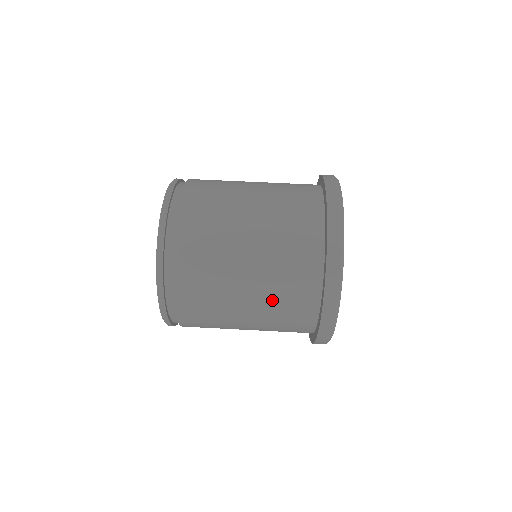
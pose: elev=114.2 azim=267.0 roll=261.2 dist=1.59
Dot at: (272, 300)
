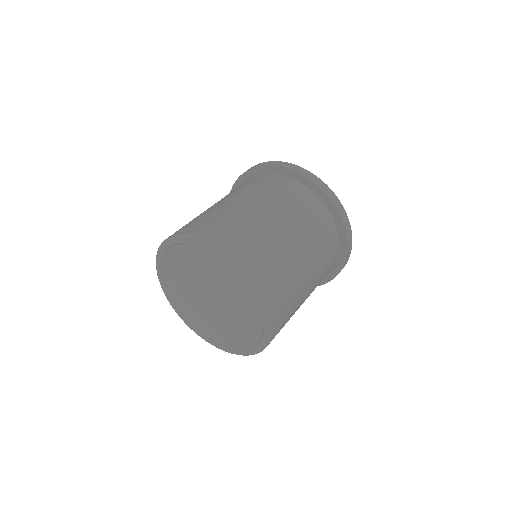
Dot at: (282, 201)
